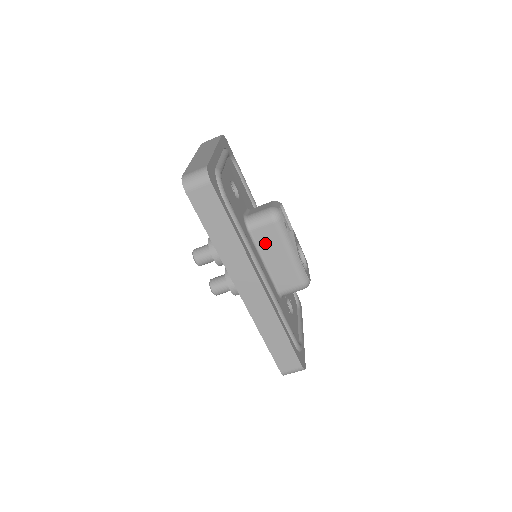
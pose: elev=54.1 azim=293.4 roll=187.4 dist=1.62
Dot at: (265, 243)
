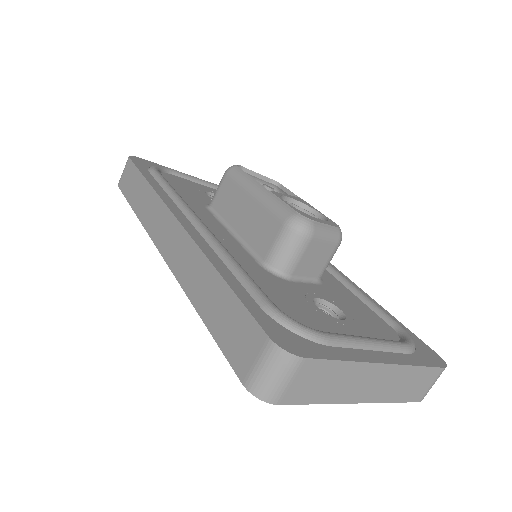
Dot at: (226, 206)
